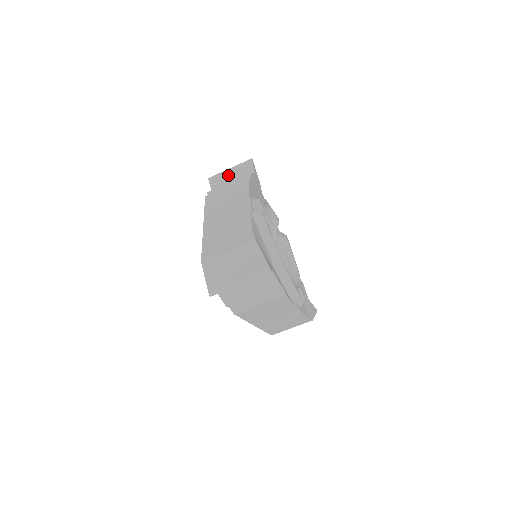
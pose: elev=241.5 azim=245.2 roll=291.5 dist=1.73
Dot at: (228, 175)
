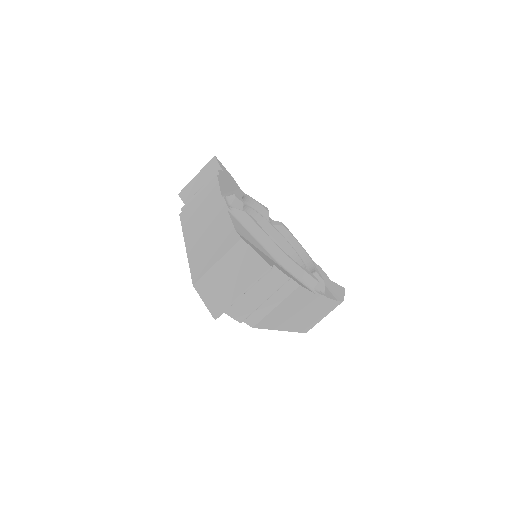
Dot at: (197, 183)
